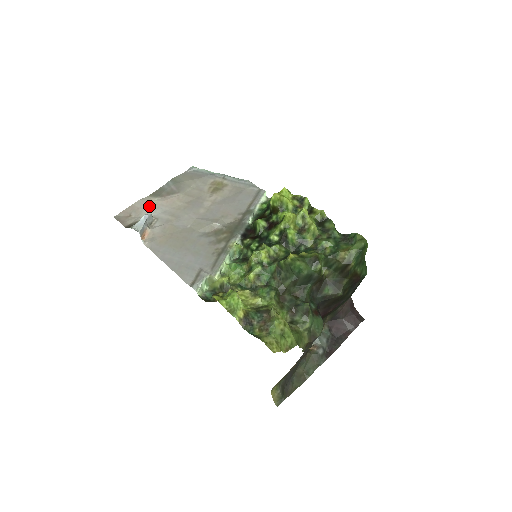
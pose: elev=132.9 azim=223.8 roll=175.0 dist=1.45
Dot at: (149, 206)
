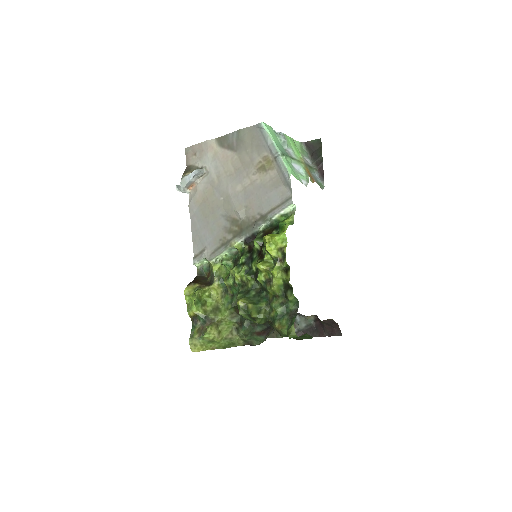
Dot at: (210, 153)
